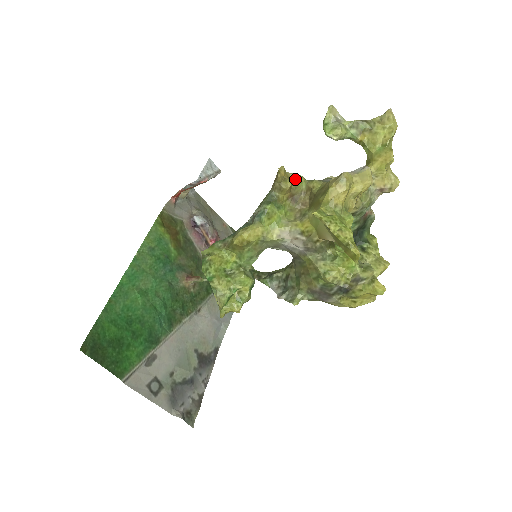
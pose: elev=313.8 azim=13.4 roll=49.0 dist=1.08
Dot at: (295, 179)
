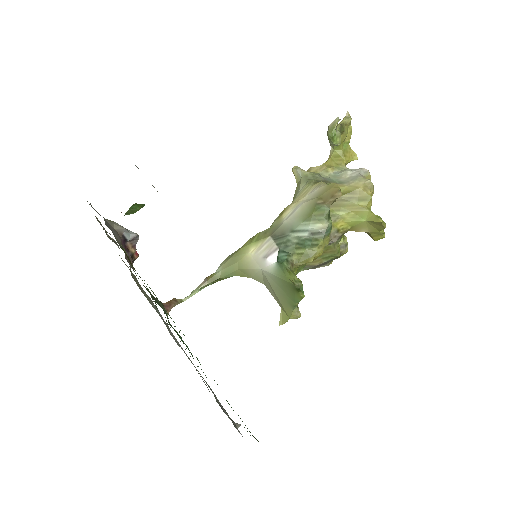
Dot at: occluded
